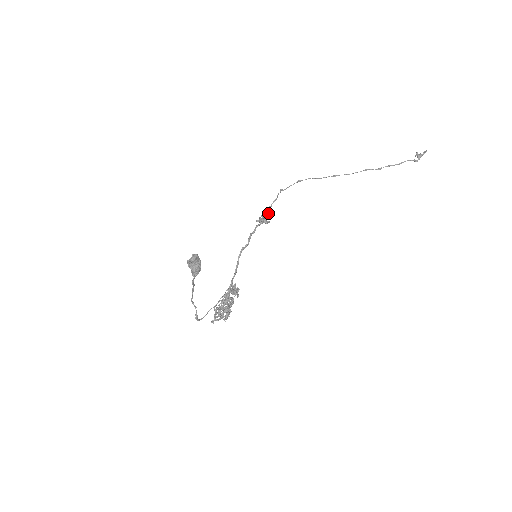
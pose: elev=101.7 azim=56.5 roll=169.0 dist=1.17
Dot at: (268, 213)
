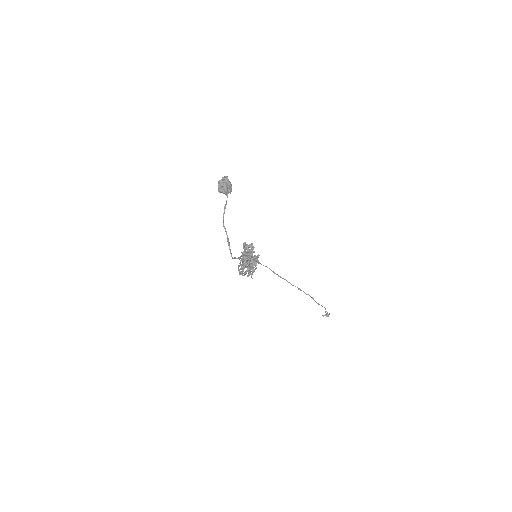
Dot at: occluded
